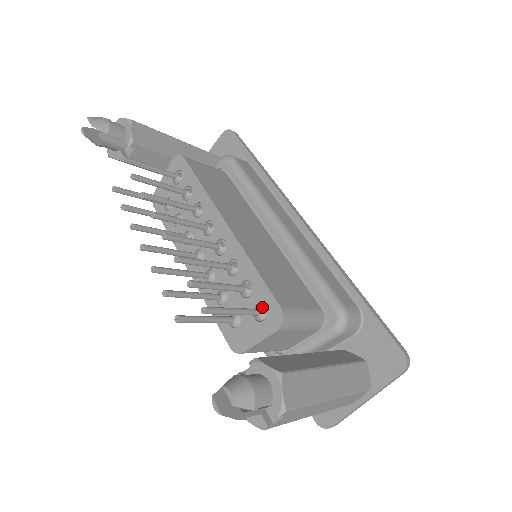
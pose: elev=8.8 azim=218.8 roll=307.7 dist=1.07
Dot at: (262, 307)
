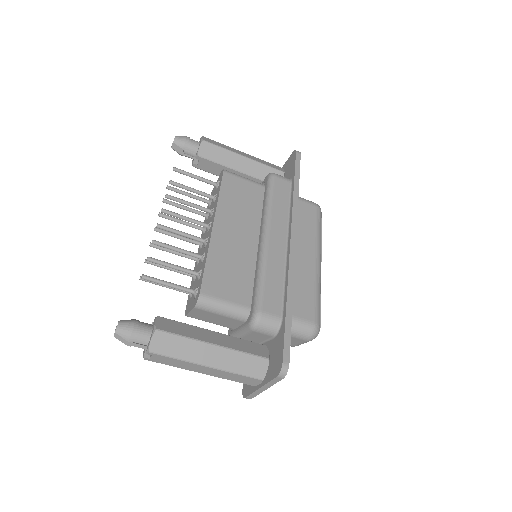
Dot at: occluded
